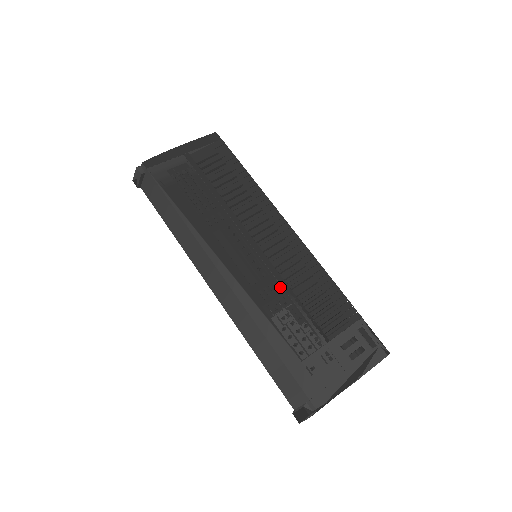
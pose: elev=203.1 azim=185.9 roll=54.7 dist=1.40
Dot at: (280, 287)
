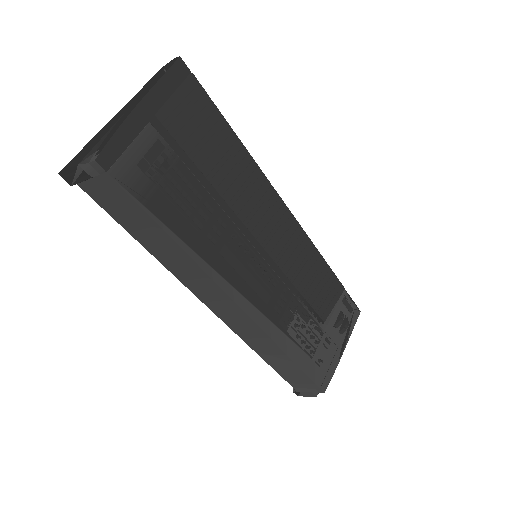
Dot at: (289, 291)
